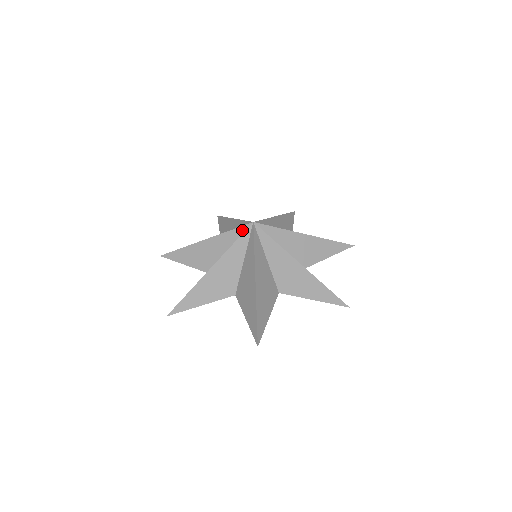
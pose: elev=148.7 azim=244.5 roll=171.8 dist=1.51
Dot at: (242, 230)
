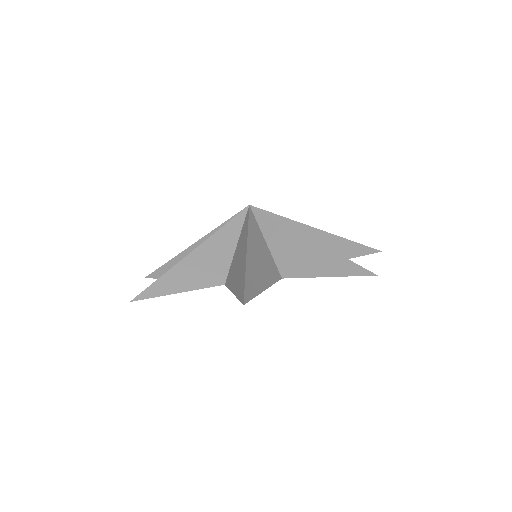
Dot at: (240, 218)
